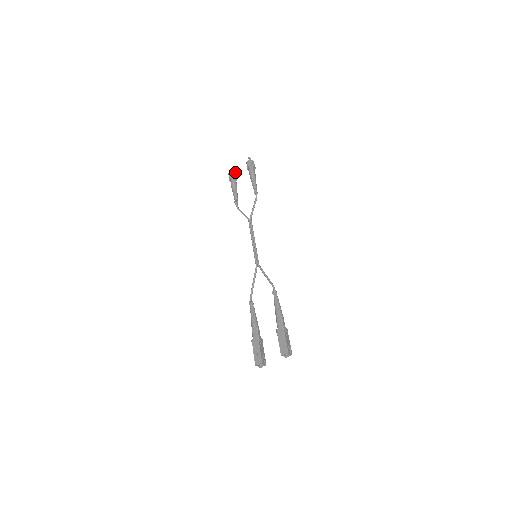
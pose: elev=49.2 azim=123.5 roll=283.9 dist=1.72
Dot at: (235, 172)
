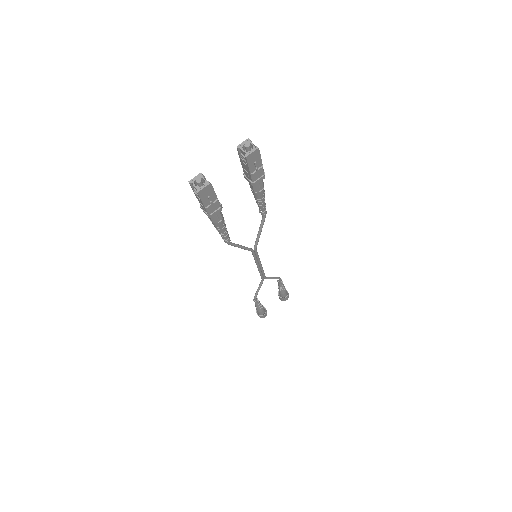
Dot at: occluded
